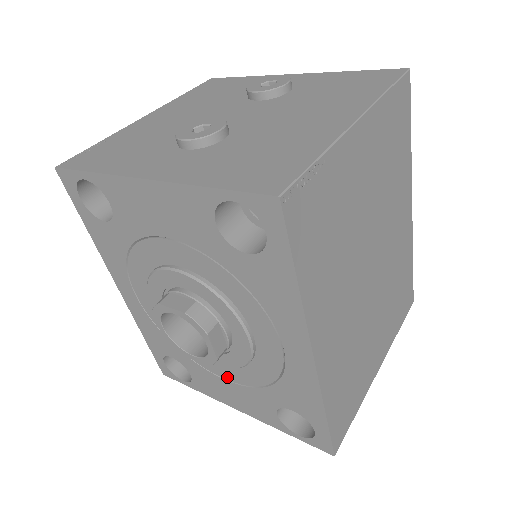
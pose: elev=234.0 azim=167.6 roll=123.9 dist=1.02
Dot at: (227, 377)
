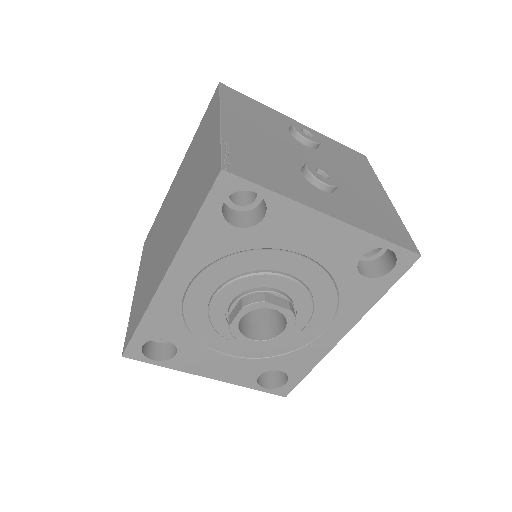
Dot at: (233, 353)
